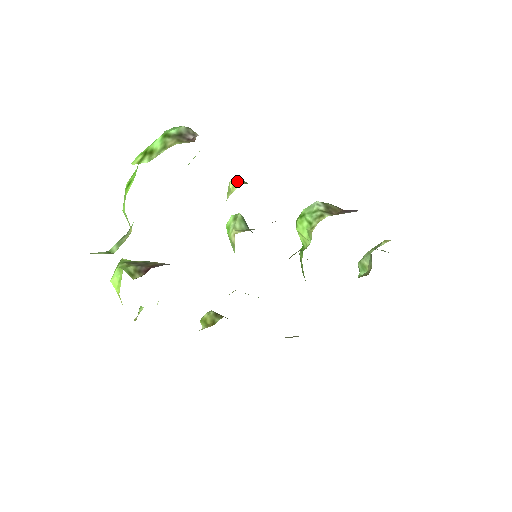
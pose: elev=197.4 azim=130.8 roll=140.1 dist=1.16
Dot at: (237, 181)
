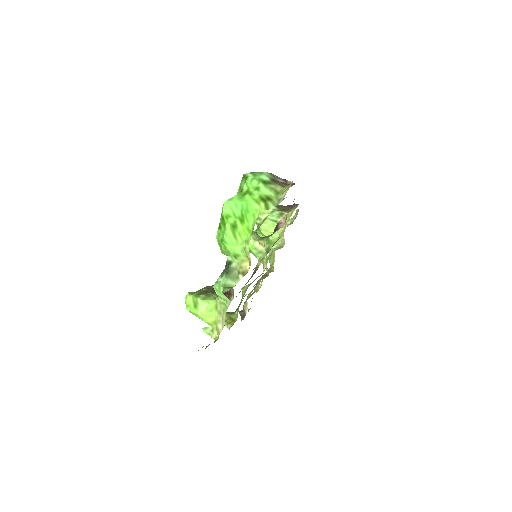
Dot at: occluded
